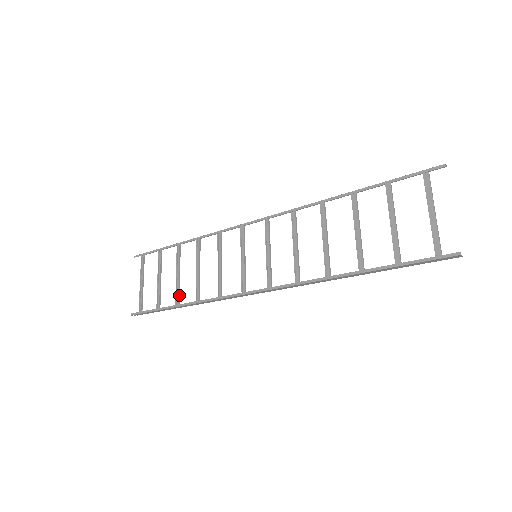
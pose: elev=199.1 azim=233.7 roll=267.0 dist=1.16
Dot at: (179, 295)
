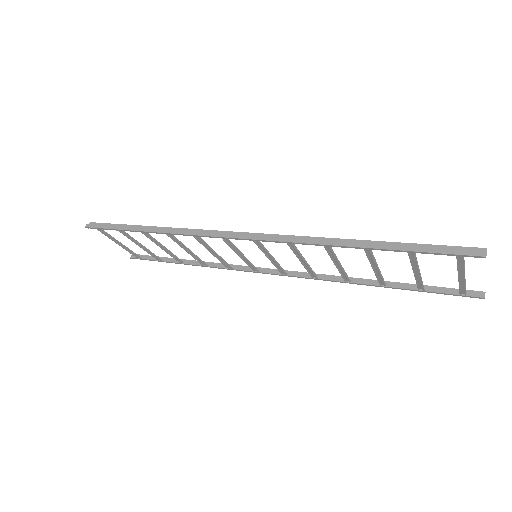
Dot at: (177, 258)
